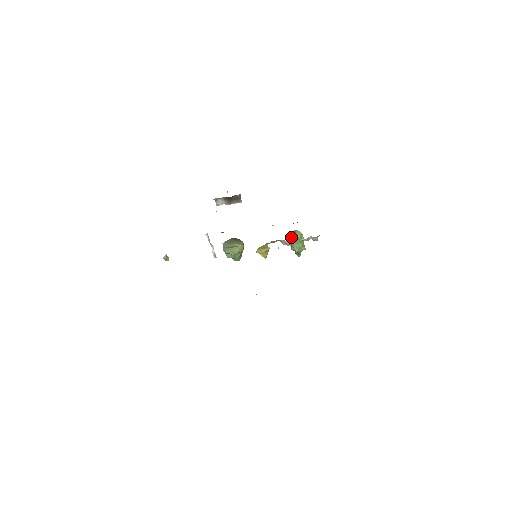
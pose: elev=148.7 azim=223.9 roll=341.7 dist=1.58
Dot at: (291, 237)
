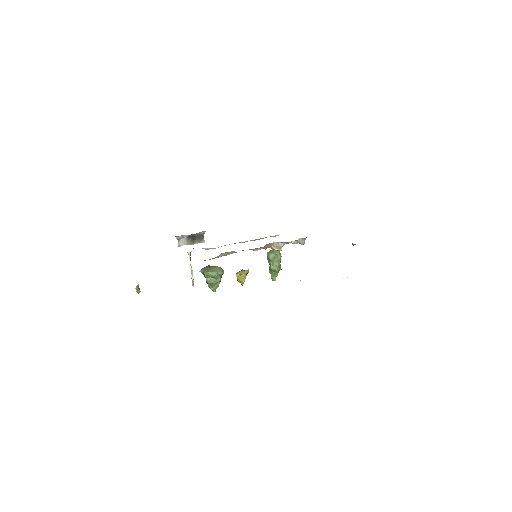
Dot at: (271, 254)
